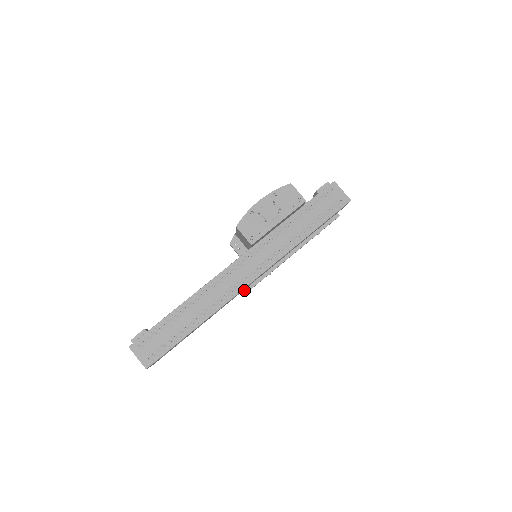
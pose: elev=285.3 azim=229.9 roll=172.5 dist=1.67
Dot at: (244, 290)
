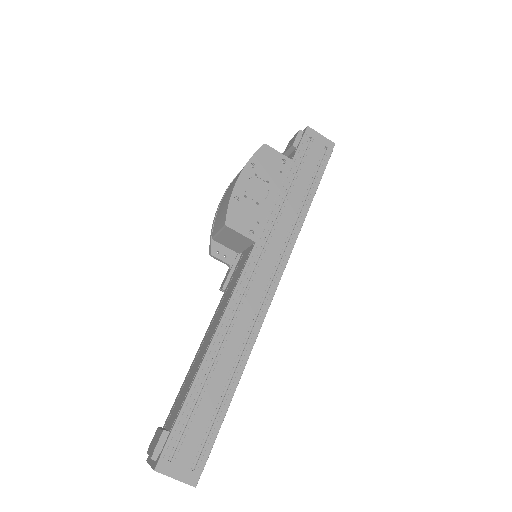
Dot at: occluded
